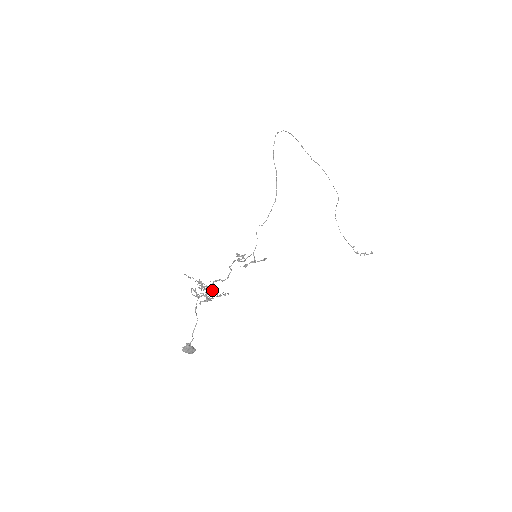
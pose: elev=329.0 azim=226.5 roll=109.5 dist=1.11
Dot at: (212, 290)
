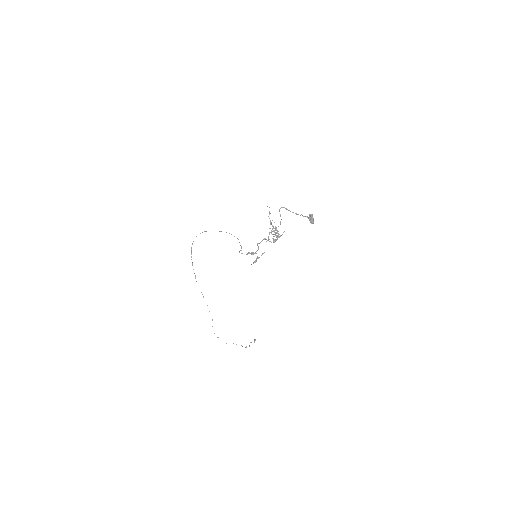
Dot at: (276, 230)
